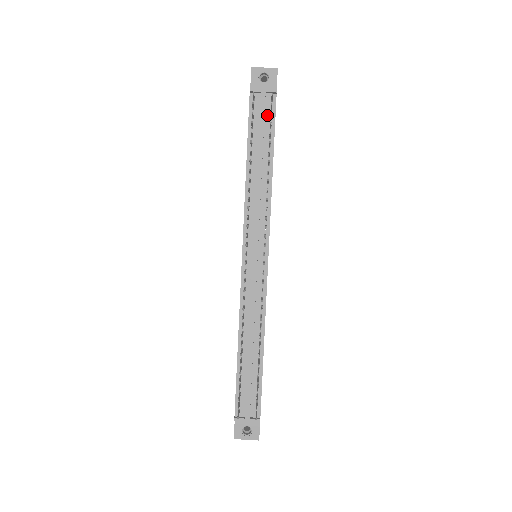
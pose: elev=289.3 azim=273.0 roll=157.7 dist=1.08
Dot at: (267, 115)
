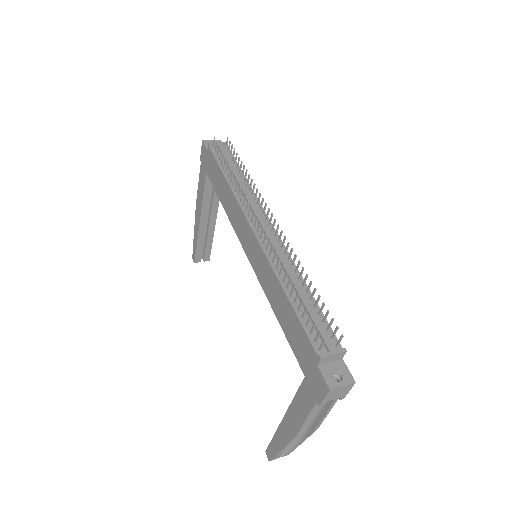
Dot at: (227, 155)
